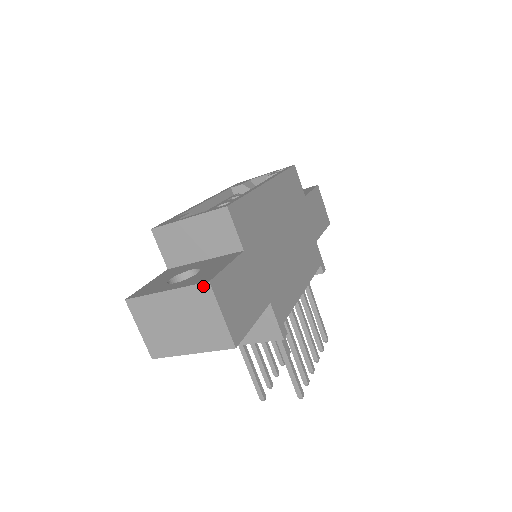
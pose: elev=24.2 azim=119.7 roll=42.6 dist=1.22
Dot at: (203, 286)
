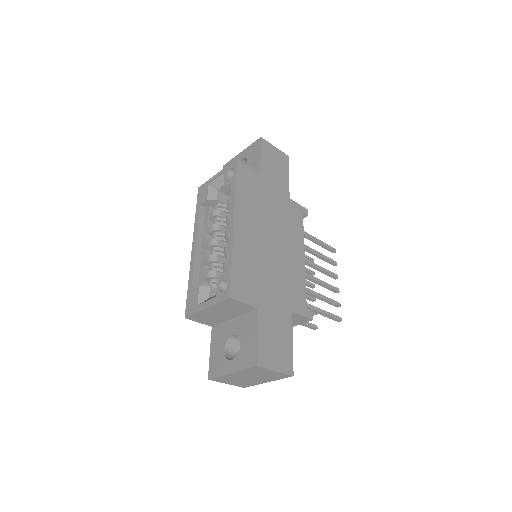
Dot at: (254, 368)
